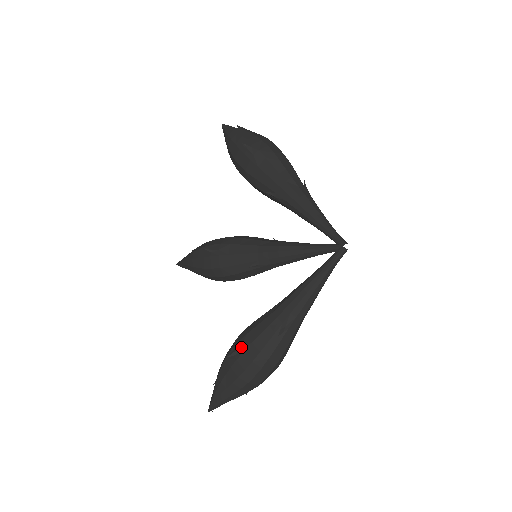
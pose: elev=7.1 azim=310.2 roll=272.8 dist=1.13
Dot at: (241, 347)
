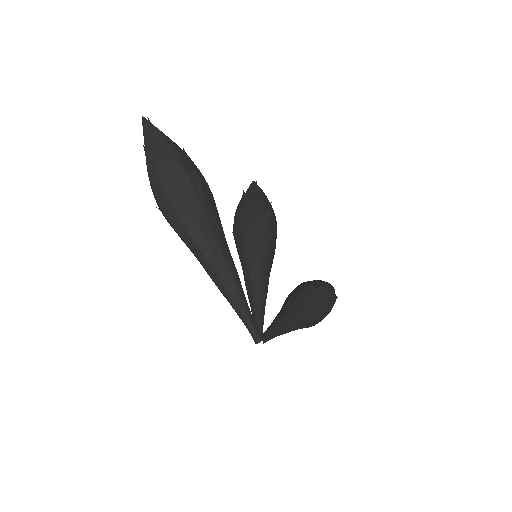
Dot at: occluded
